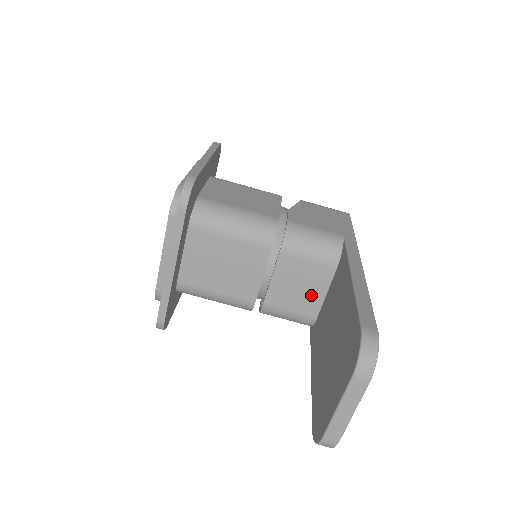
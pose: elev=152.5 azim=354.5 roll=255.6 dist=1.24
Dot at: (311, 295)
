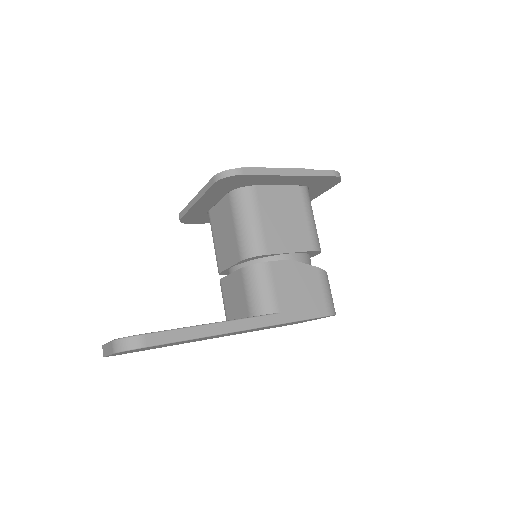
Dot at: (234, 310)
